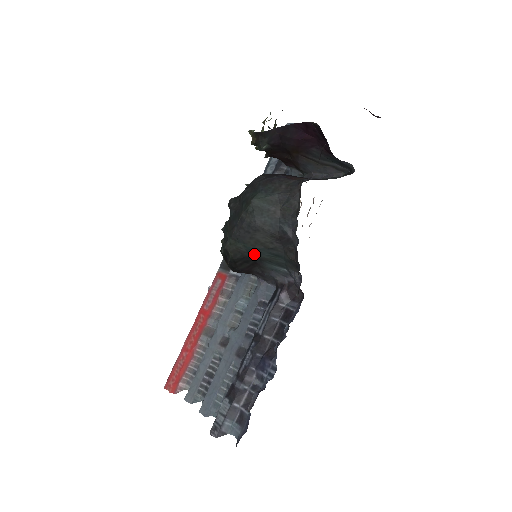
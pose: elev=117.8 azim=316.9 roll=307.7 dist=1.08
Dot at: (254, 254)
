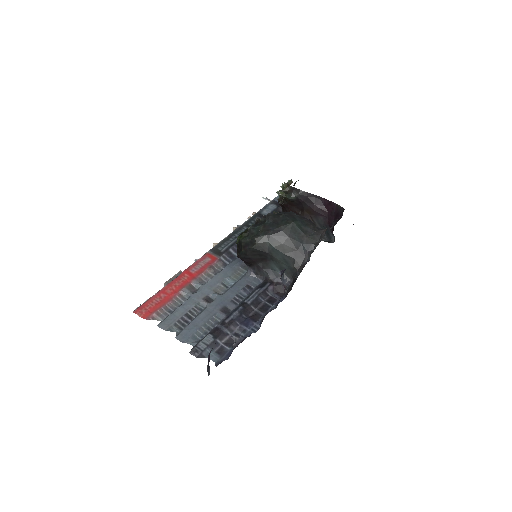
Dot at: (272, 253)
